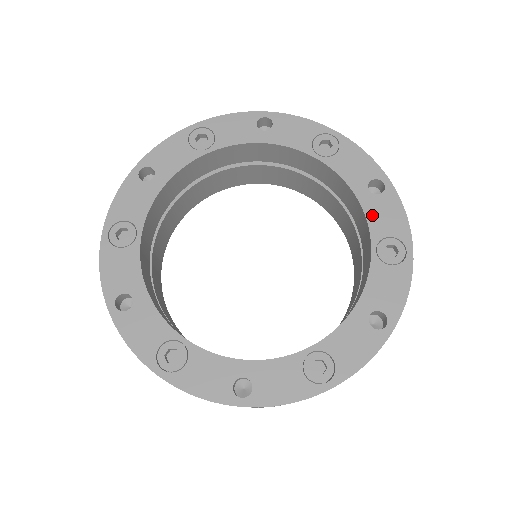
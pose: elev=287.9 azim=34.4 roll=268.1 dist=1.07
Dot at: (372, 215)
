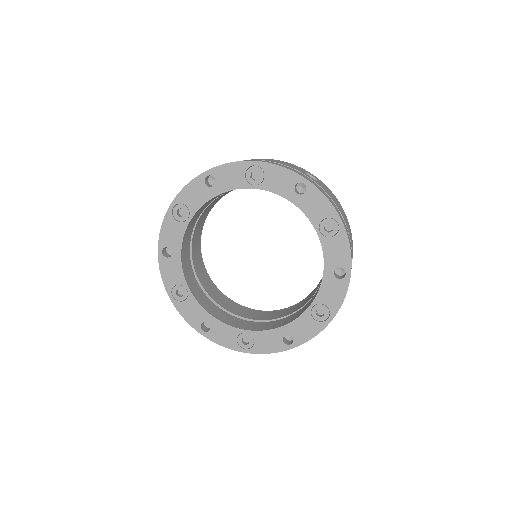
Dot at: (307, 210)
